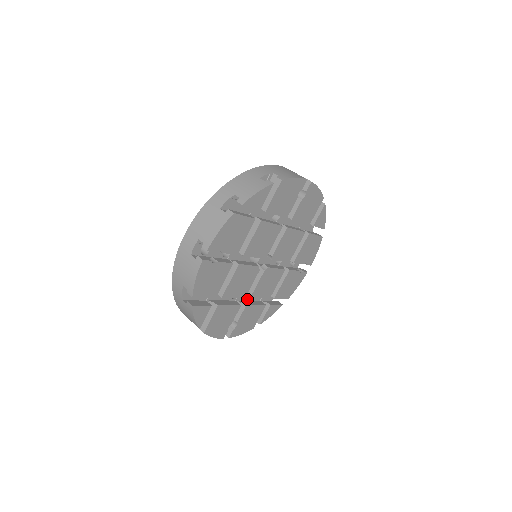
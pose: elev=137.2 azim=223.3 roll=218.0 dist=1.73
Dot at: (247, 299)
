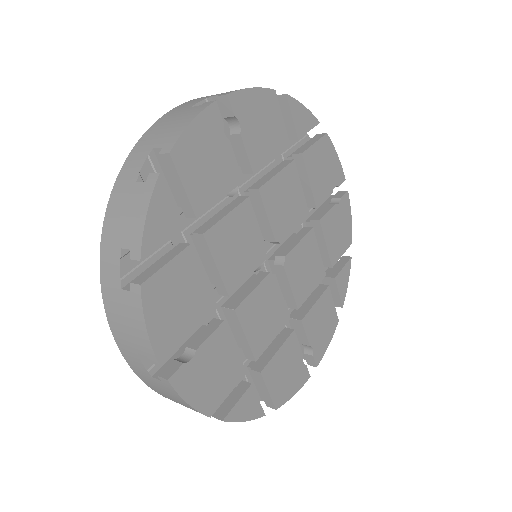
Dot at: occluded
